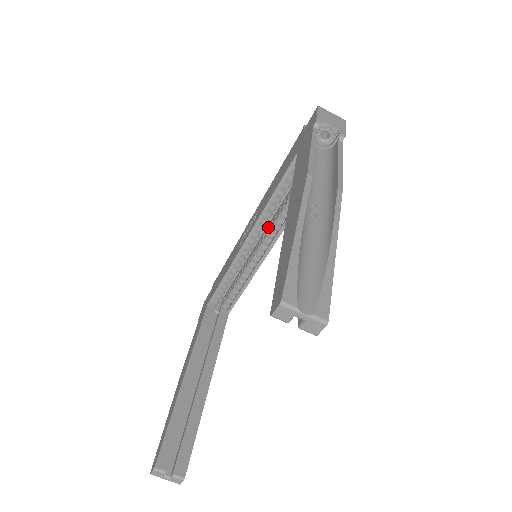
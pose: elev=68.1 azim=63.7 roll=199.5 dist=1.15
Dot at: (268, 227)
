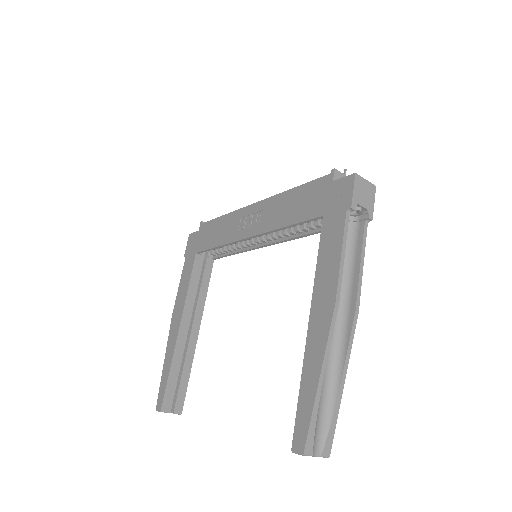
Dot at: occluded
